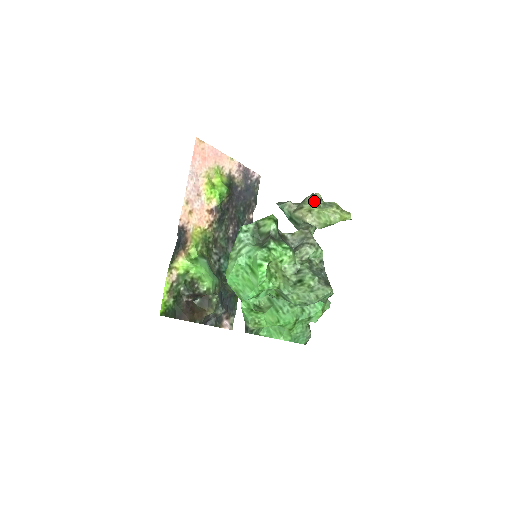
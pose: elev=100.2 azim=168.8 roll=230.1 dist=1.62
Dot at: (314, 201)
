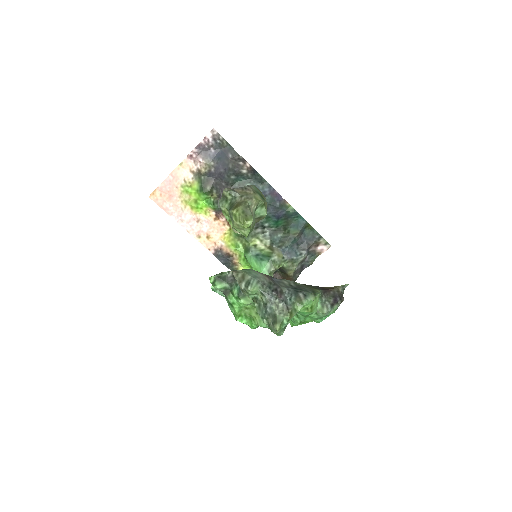
Dot at: occluded
